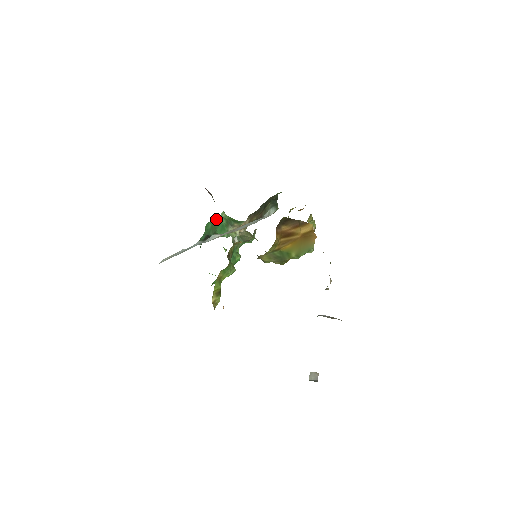
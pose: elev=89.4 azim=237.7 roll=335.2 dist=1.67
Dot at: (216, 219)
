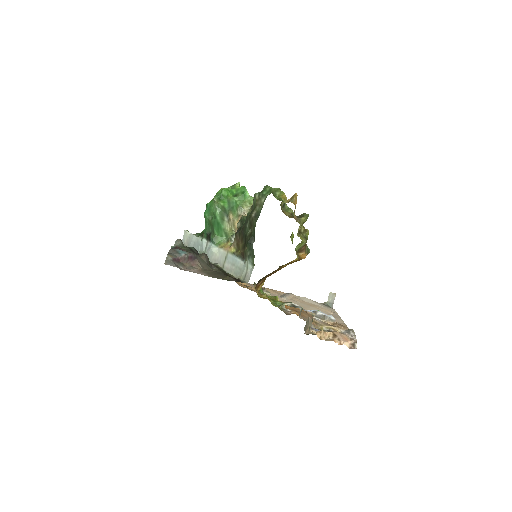
Dot at: (210, 207)
